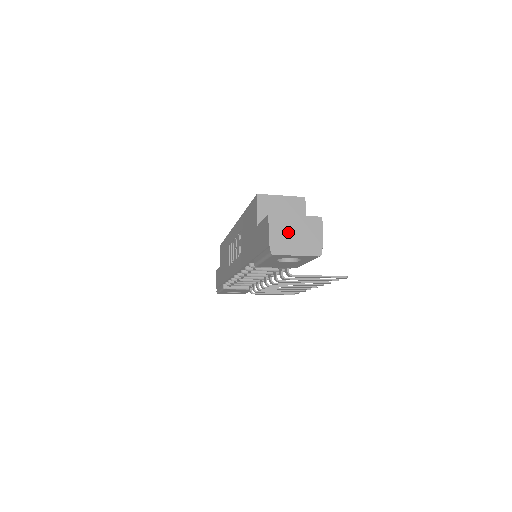
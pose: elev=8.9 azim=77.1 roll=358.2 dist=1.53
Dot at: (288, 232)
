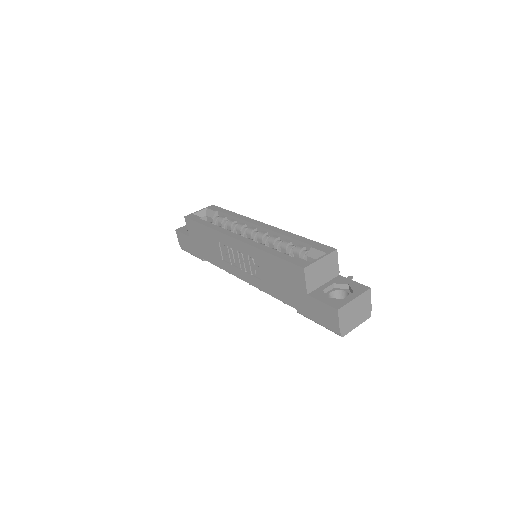
Dot at: (351, 314)
